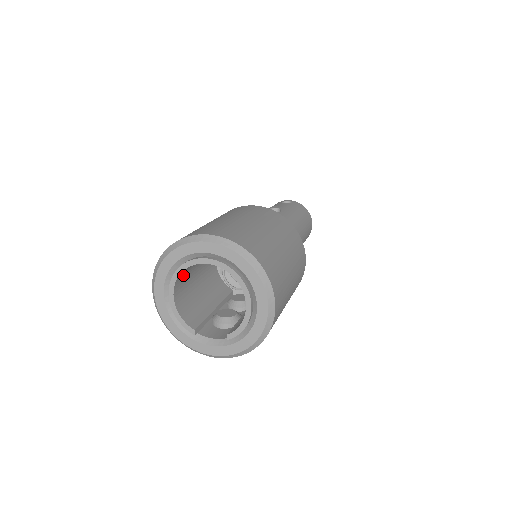
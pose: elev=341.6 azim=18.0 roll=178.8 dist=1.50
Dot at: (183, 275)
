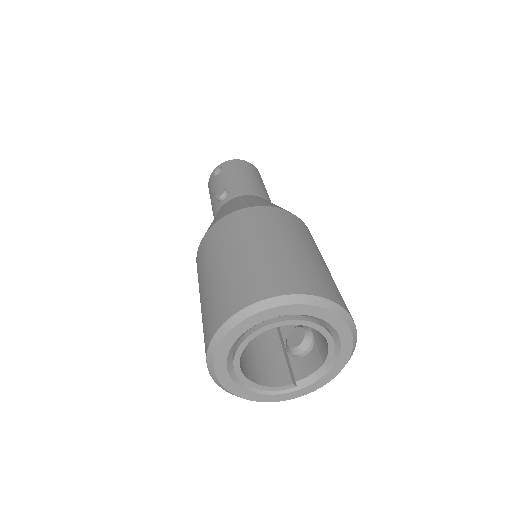
Dot at: occluded
